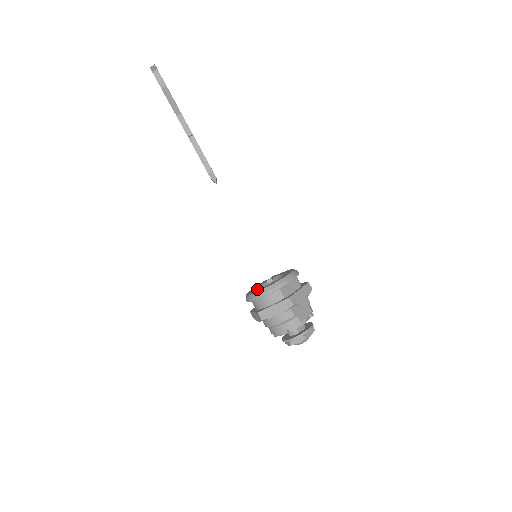
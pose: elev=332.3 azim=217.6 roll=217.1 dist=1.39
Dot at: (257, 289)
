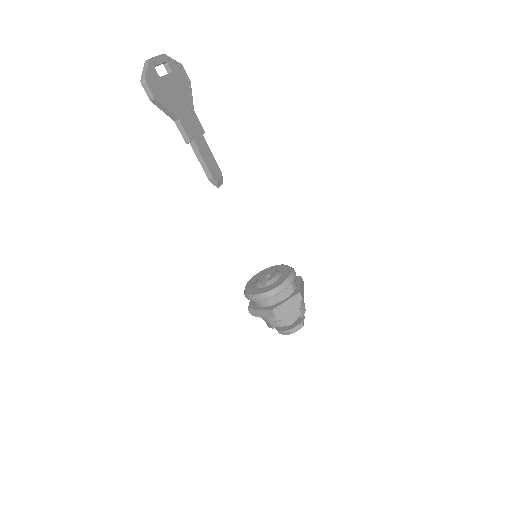
Dot at: (254, 285)
